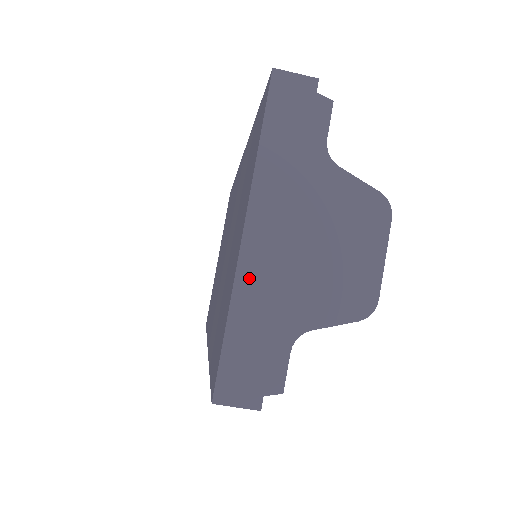
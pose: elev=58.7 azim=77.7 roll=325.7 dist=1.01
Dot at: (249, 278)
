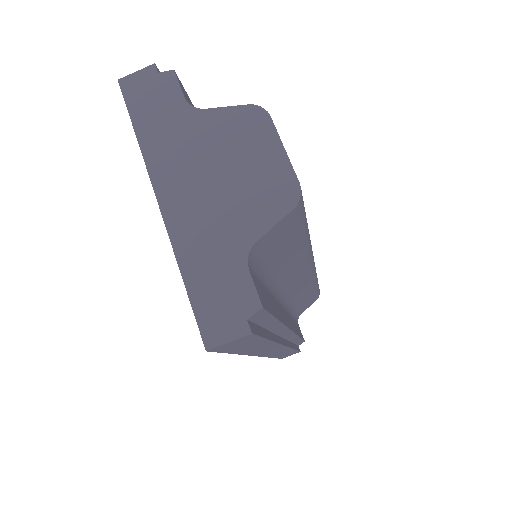
Dot at: (181, 233)
